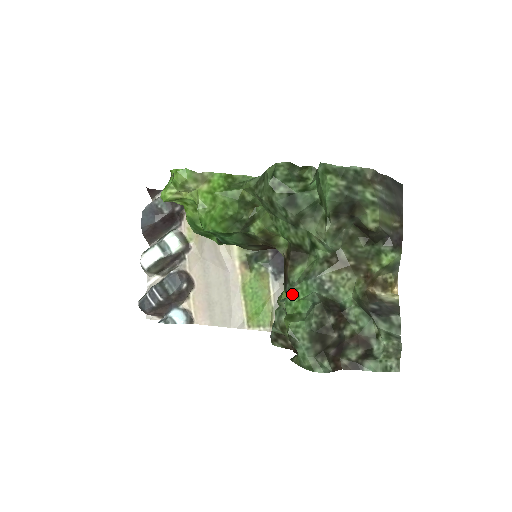
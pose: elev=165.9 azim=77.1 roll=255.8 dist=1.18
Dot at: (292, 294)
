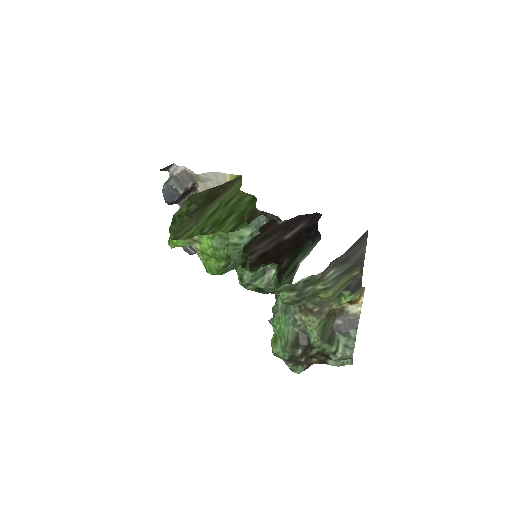
Dot at: (277, 319)
